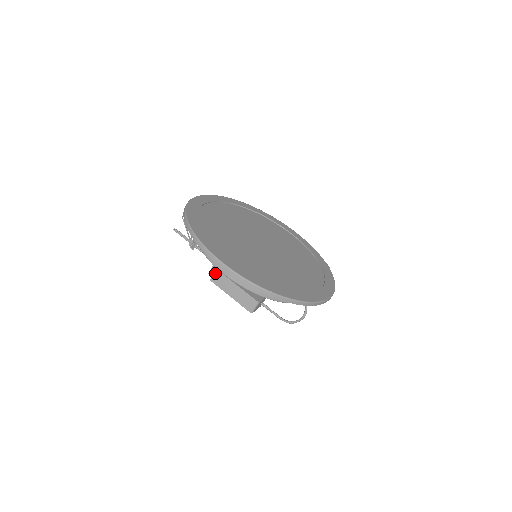
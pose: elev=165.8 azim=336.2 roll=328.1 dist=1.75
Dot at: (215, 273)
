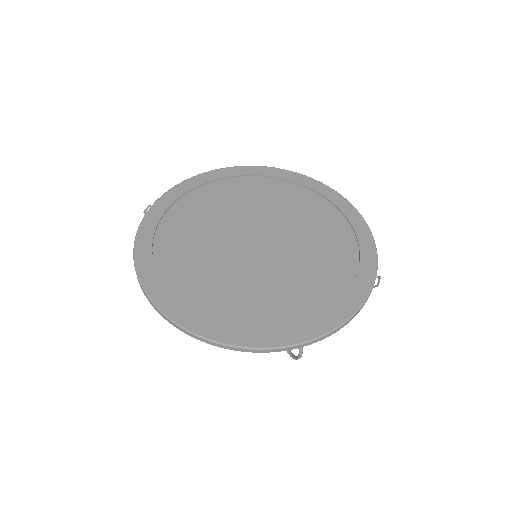
Dot at: occluded
